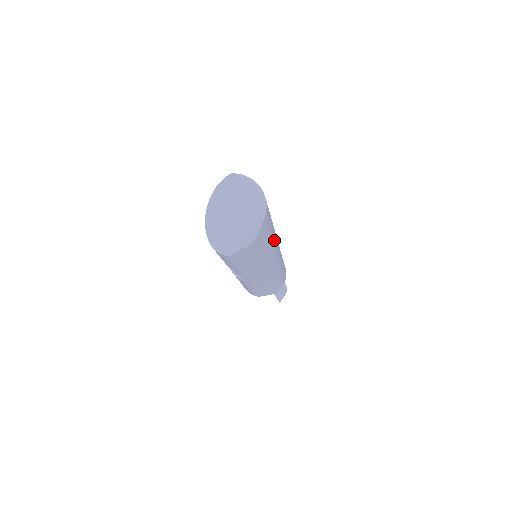
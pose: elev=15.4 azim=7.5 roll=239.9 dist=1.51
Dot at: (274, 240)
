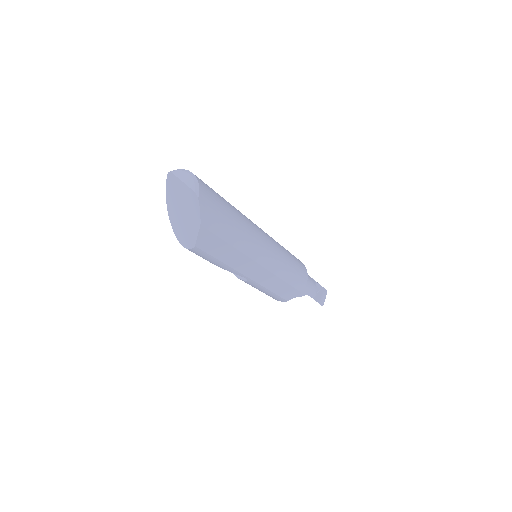
Dot at: (242, 223)
